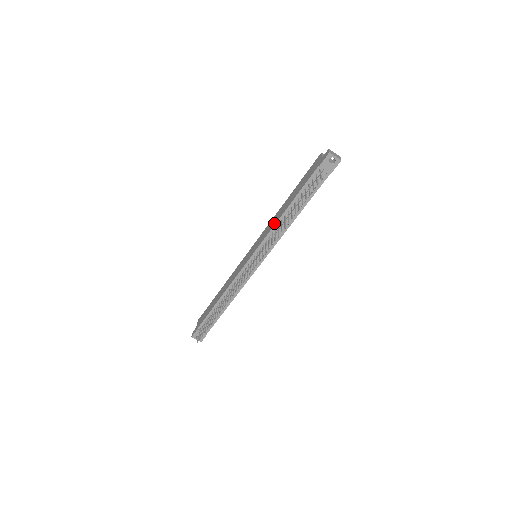
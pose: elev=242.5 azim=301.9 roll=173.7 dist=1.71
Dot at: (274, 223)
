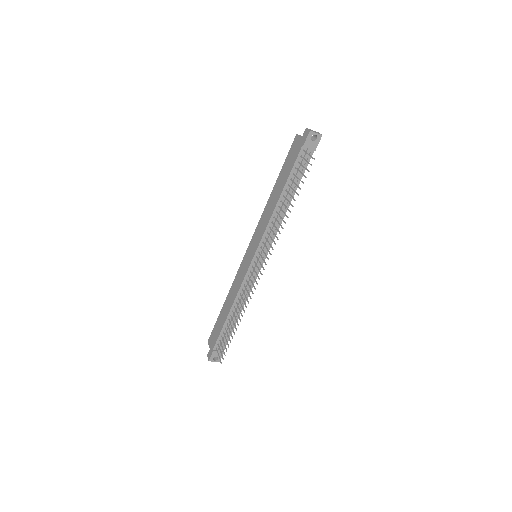
Dot at: (268, 217)
